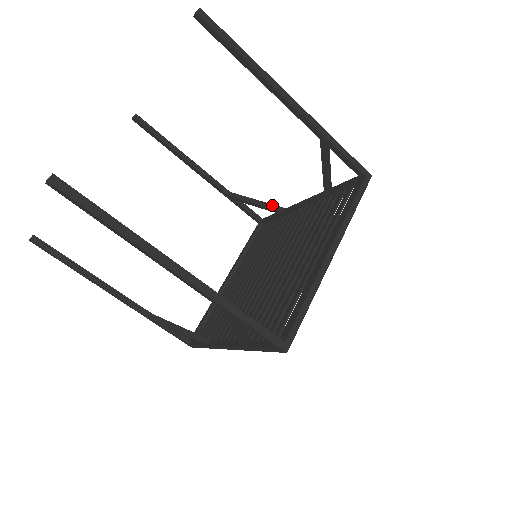
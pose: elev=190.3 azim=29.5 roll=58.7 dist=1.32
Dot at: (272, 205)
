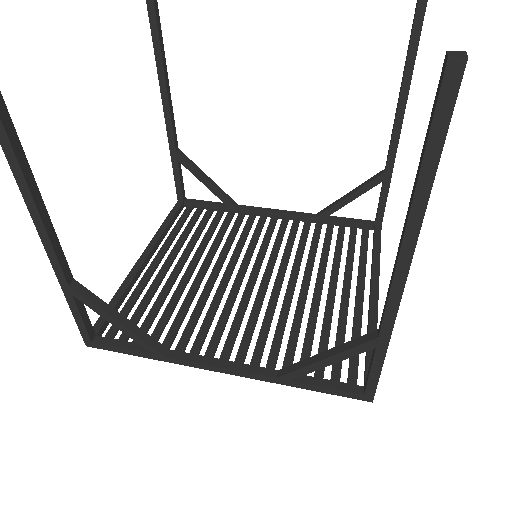
Dot at: (225, 193)
